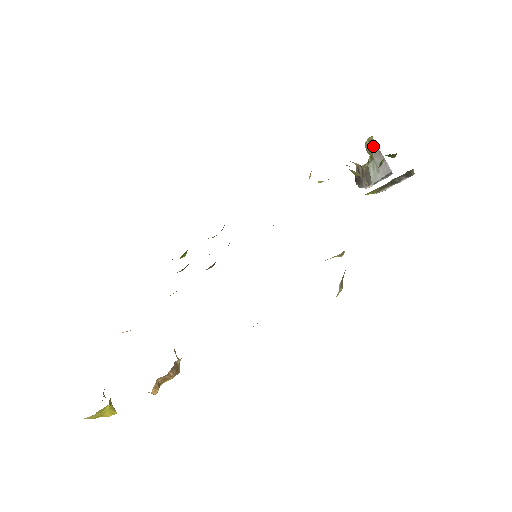
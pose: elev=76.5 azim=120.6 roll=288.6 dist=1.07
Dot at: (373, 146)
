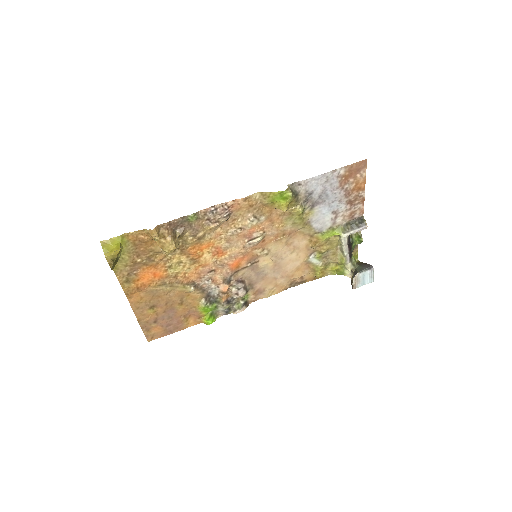
Dot at: (359, 263)
